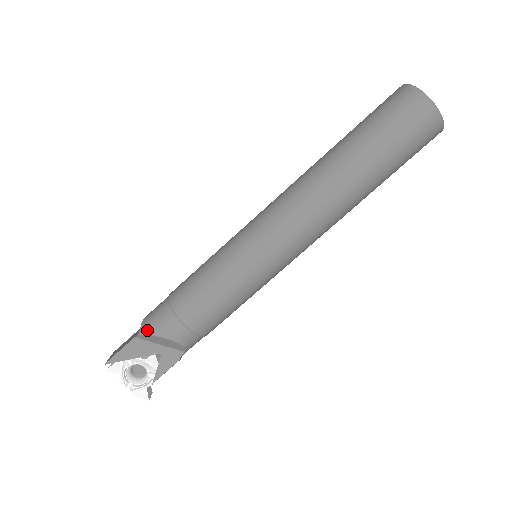
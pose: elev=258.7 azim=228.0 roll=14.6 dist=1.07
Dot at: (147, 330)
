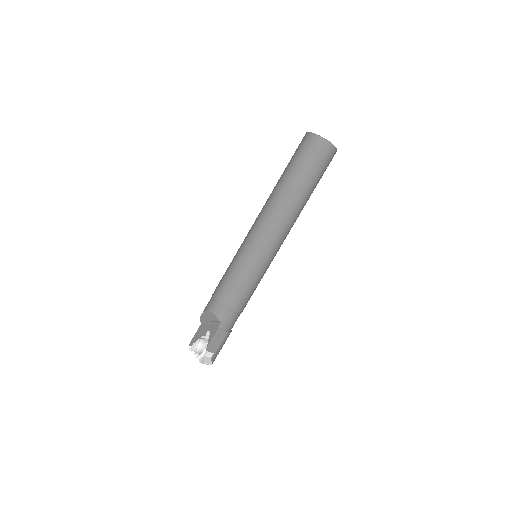
Dot at: (202, 313)
